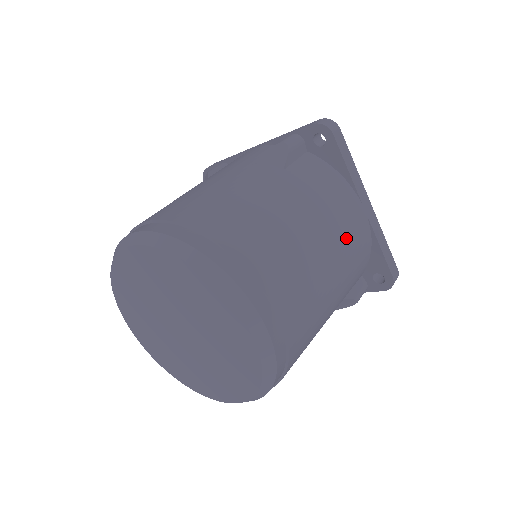
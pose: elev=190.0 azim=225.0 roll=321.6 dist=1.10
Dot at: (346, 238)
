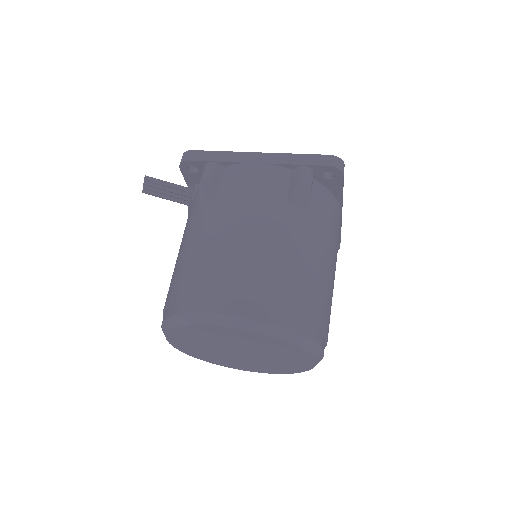
Dot at: occluded
